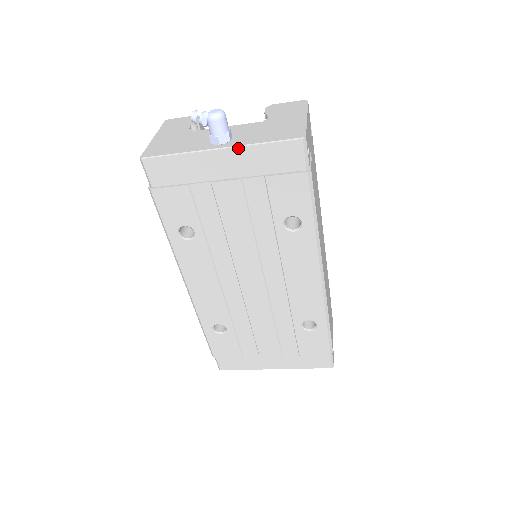
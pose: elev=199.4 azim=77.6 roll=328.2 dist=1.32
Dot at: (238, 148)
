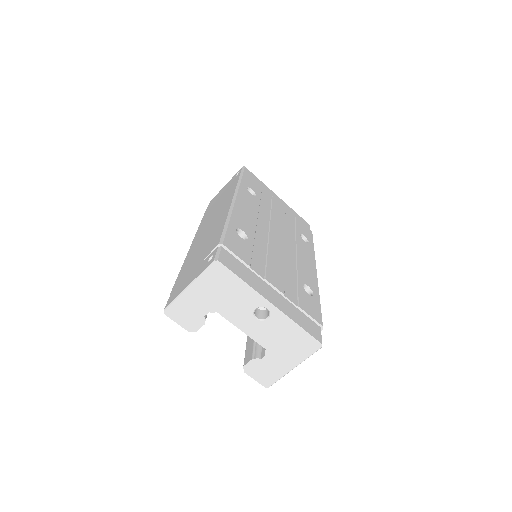
Dot at: (286, 204)
